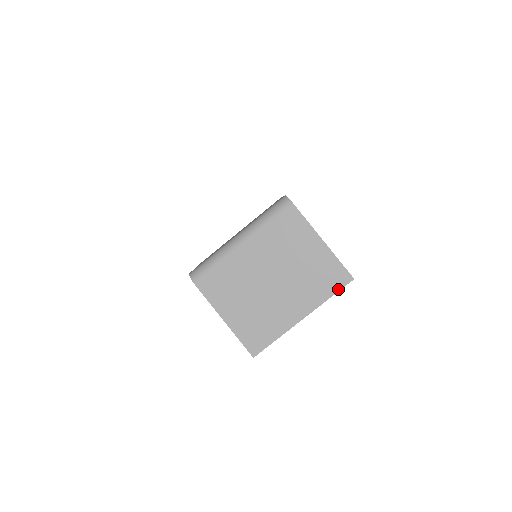
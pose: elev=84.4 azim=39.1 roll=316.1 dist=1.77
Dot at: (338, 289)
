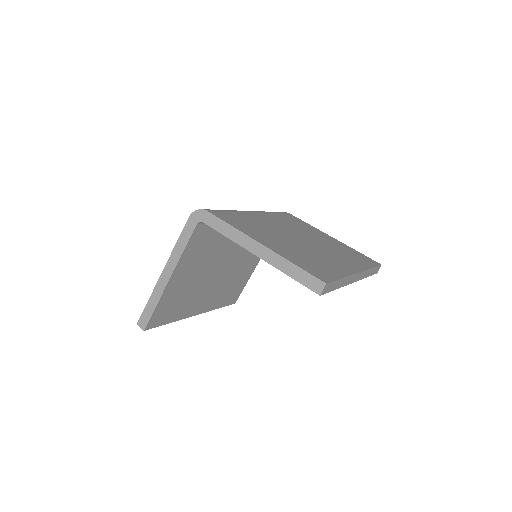
Dot at: (374, 265)
